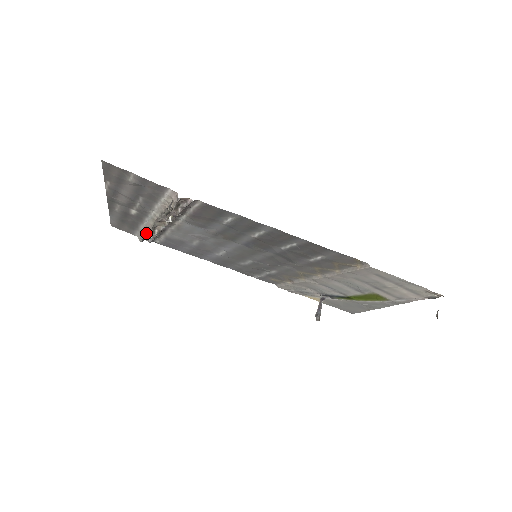
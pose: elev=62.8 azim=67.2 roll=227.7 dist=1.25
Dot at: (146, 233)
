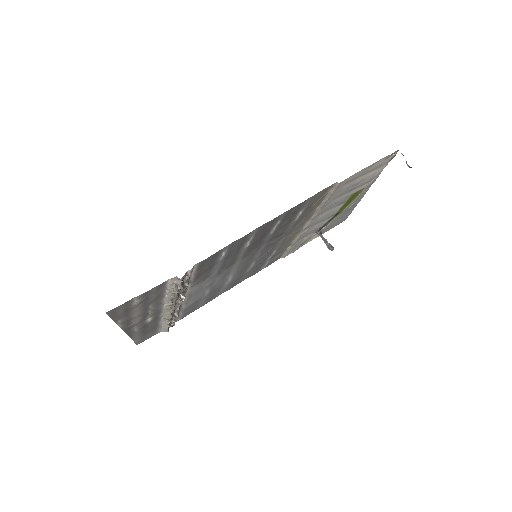
Dot at: (168, 323)
